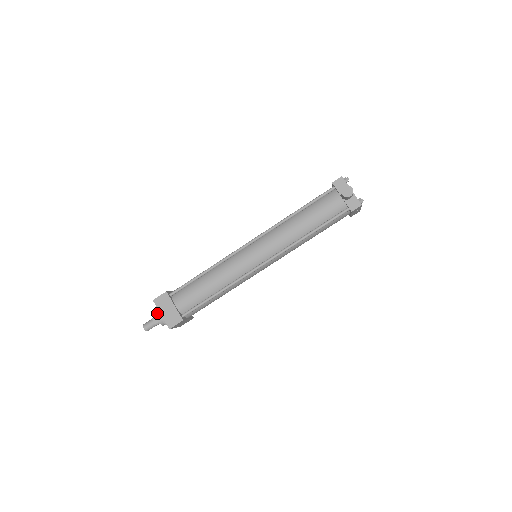
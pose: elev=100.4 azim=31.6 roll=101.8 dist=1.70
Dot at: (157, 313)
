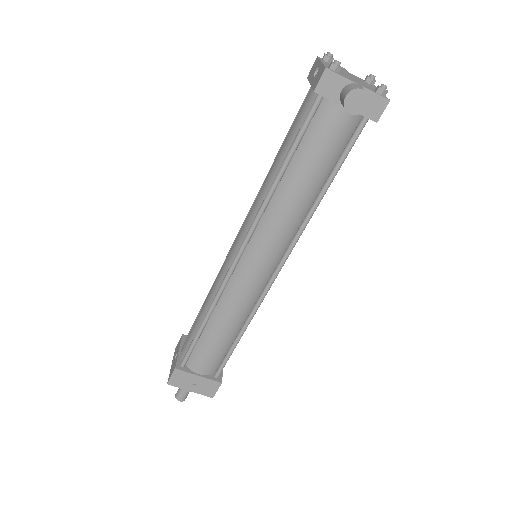
Dot at: occluded
